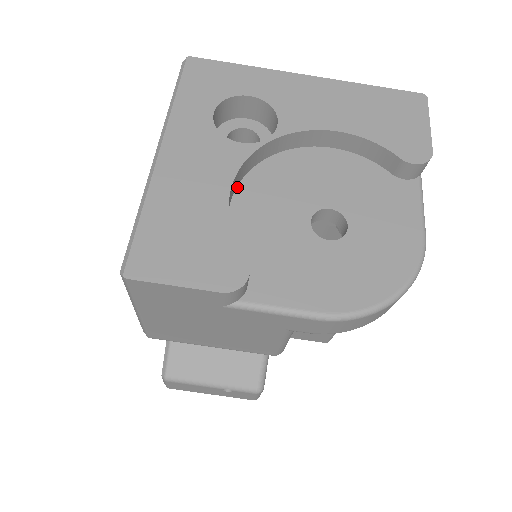
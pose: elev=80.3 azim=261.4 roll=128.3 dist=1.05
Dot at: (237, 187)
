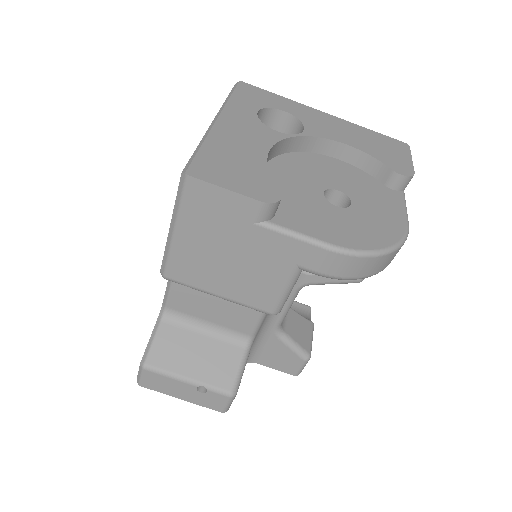
Dot at: (269, 161)
